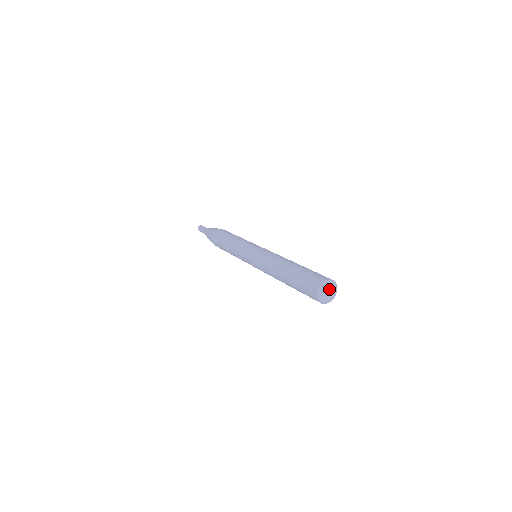
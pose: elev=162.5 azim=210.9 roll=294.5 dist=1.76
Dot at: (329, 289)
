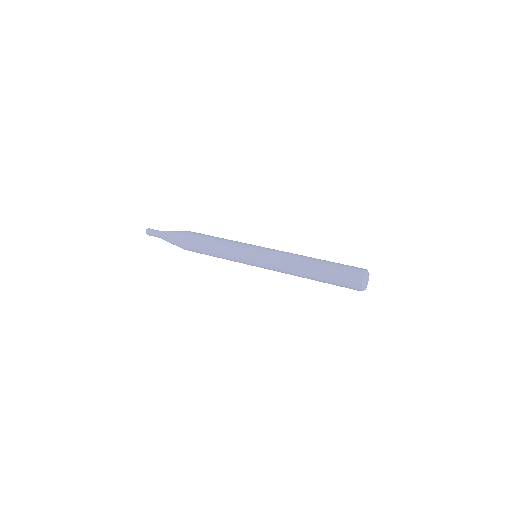
Dot at: (367, 278)
